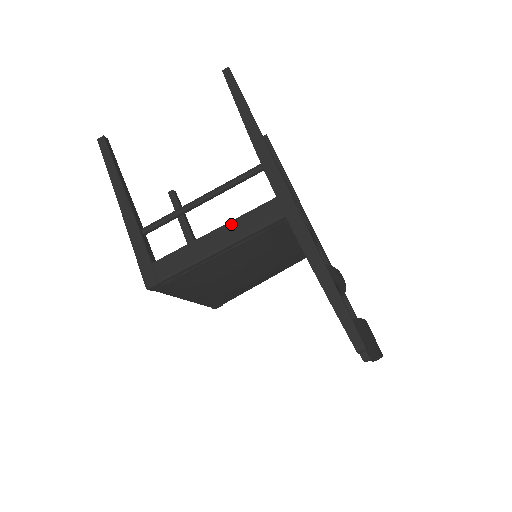
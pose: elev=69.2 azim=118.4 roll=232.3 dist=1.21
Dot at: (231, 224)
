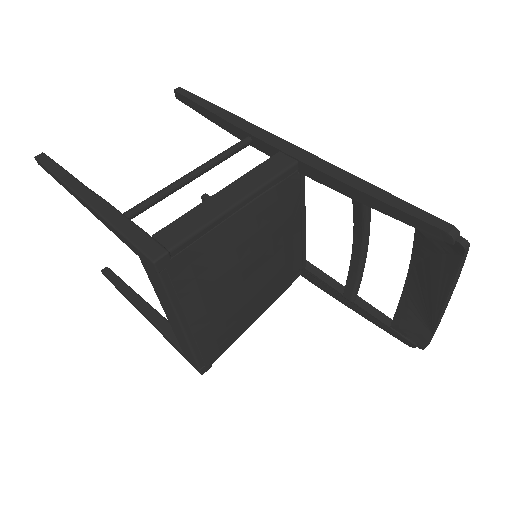
Dot at: (240, 180)
